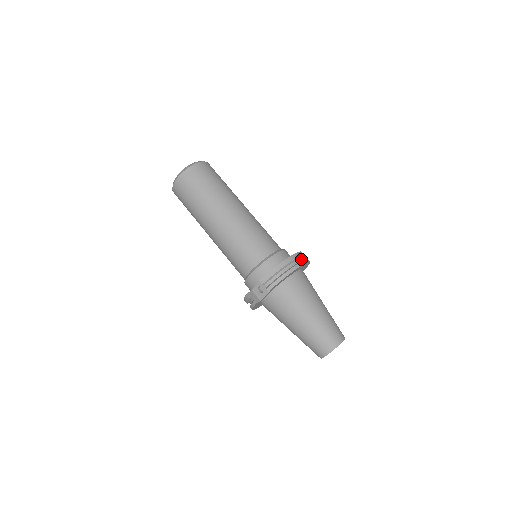
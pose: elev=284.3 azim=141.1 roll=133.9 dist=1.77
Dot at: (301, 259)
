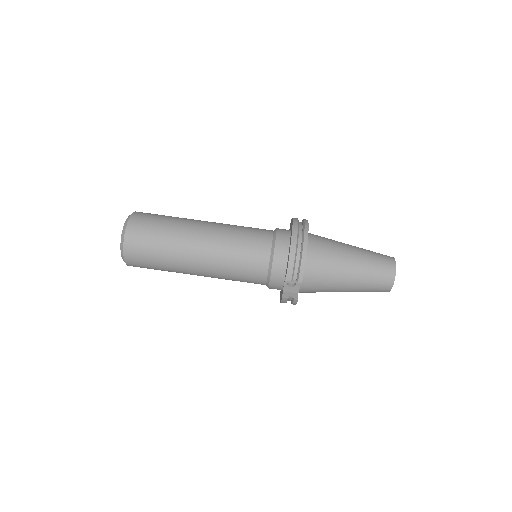
Dot at: (300, 226)
